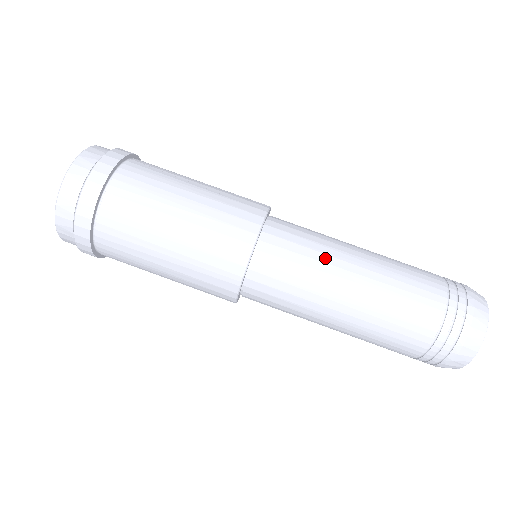
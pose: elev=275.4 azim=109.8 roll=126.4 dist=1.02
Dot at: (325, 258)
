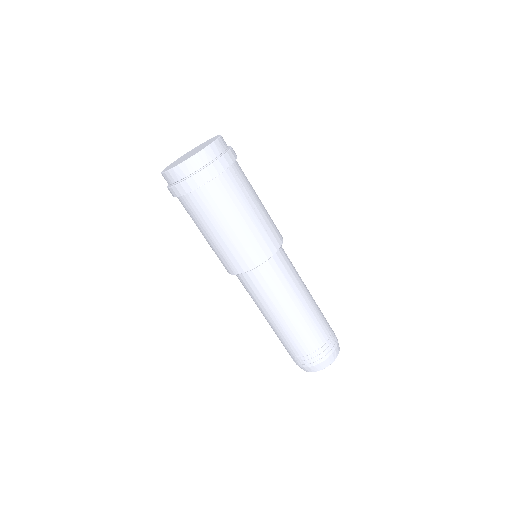
Dot at: (285, 293)
